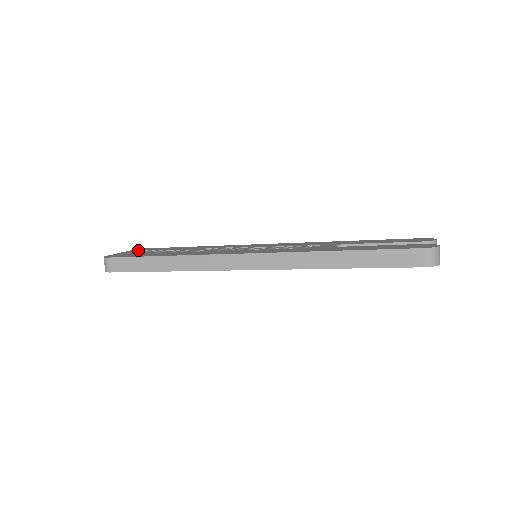
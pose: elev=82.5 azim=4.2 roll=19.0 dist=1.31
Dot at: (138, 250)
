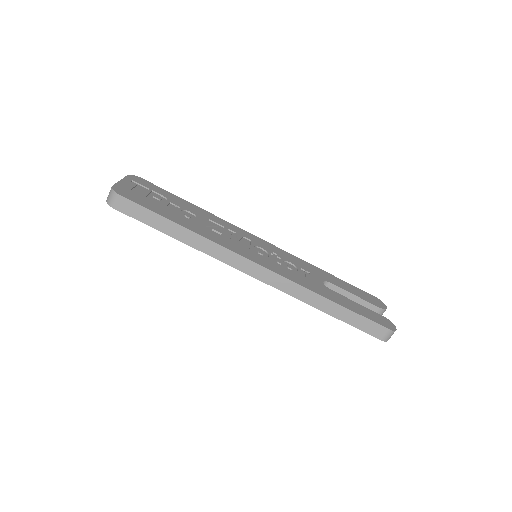
Dot at: (137, 182)
